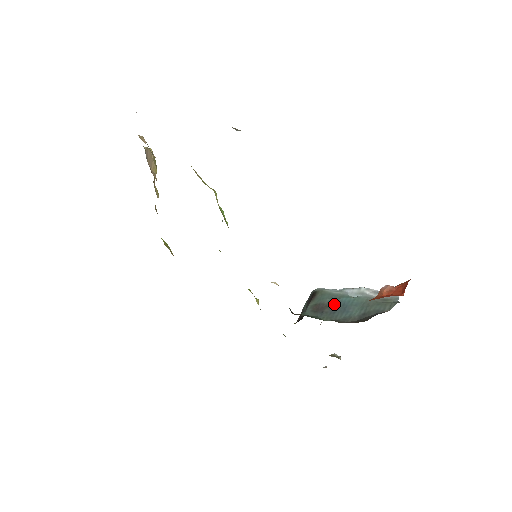
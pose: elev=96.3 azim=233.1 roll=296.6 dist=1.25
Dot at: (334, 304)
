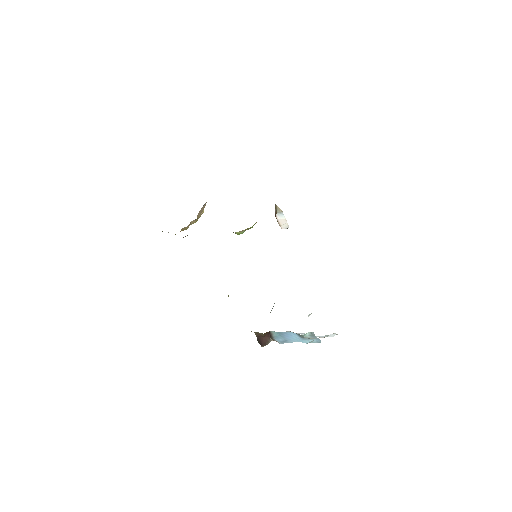
Dot at: occluded
